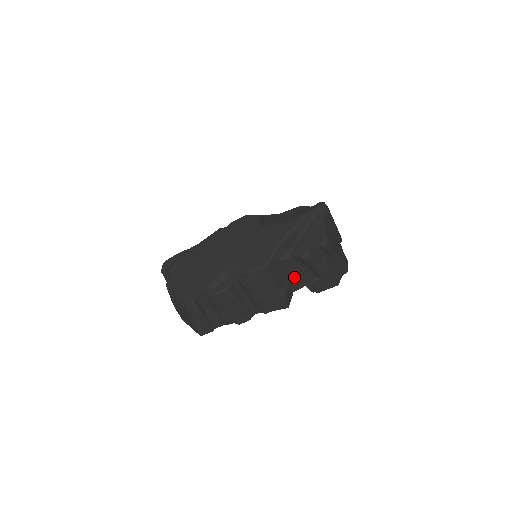
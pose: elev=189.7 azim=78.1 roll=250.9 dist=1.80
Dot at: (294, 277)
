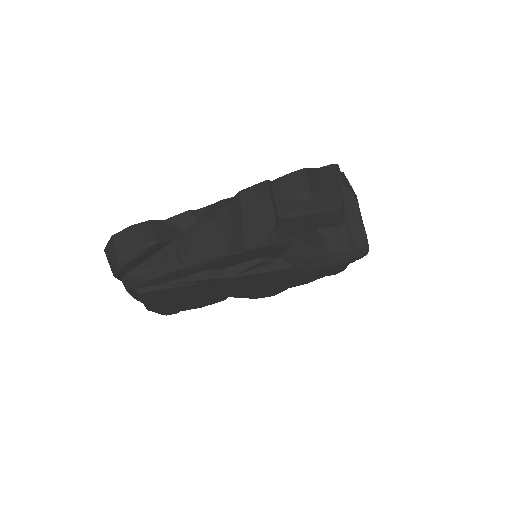
Dot at: occluded
